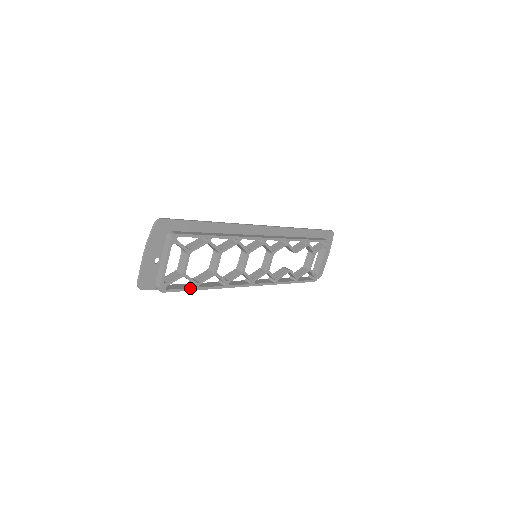
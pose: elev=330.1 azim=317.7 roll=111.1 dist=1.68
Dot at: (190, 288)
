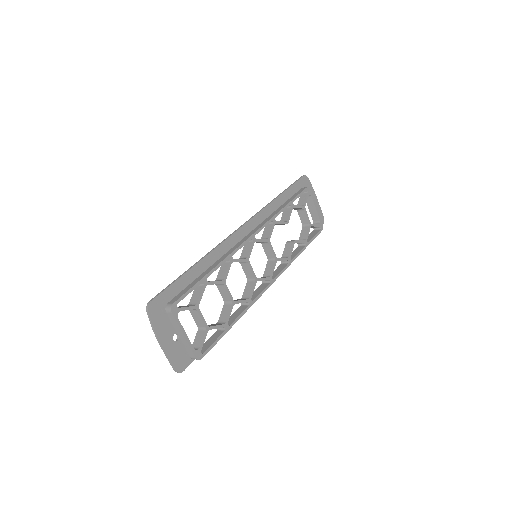
Dot at: (222, 334)
